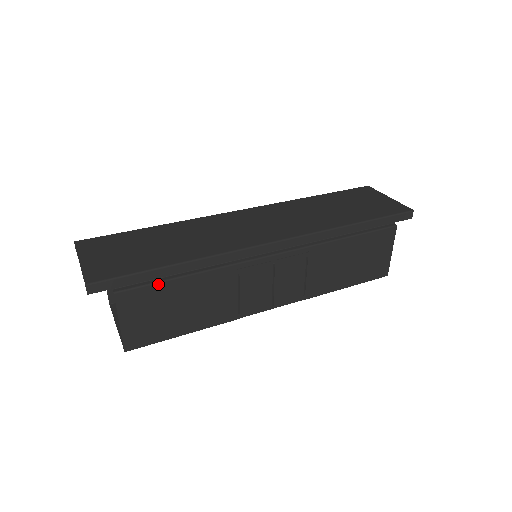
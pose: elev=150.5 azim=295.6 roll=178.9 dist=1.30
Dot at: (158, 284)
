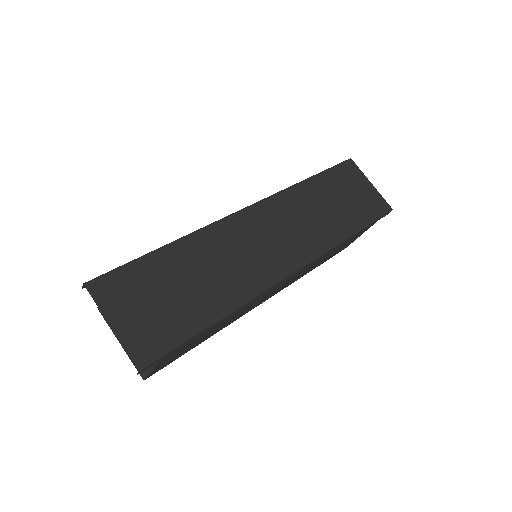
Dot at: (196, 338)
